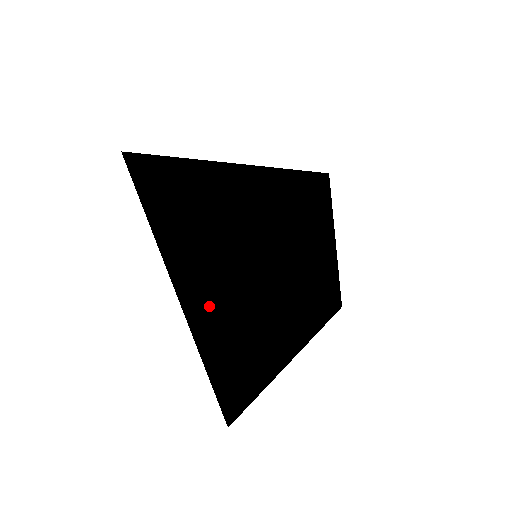
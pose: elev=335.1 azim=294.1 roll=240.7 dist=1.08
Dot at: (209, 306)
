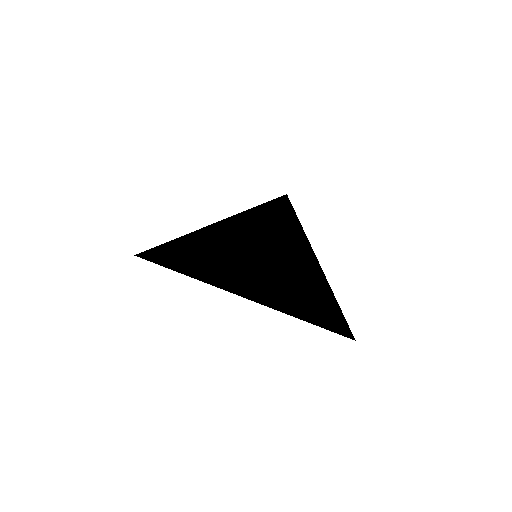
Dot at: (304, 306)
